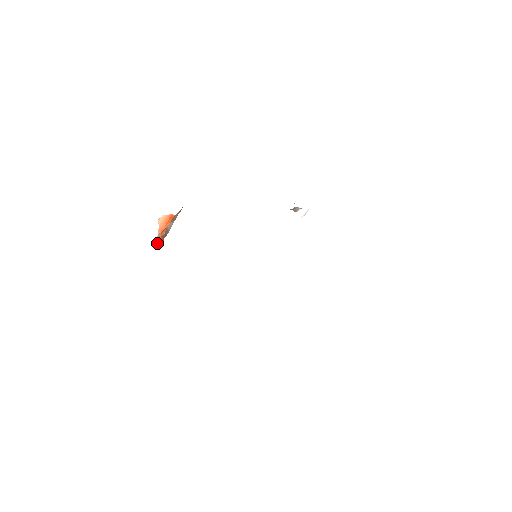
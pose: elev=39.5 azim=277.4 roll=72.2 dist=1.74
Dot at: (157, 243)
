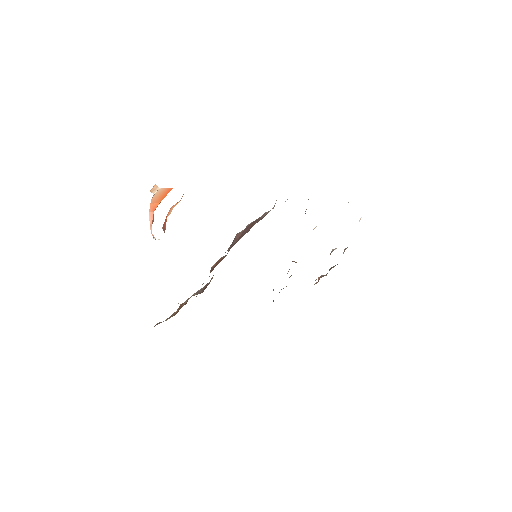
Dot at: occluded
